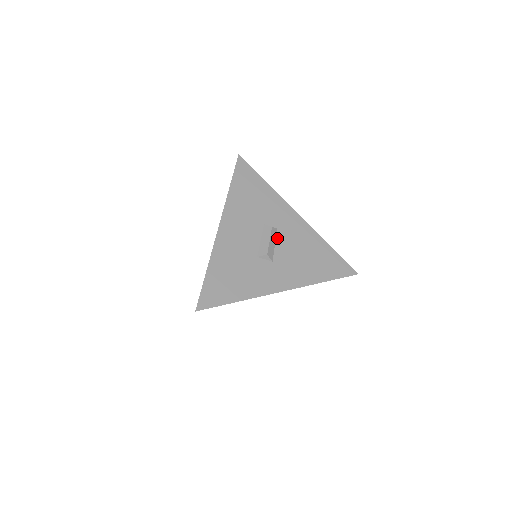
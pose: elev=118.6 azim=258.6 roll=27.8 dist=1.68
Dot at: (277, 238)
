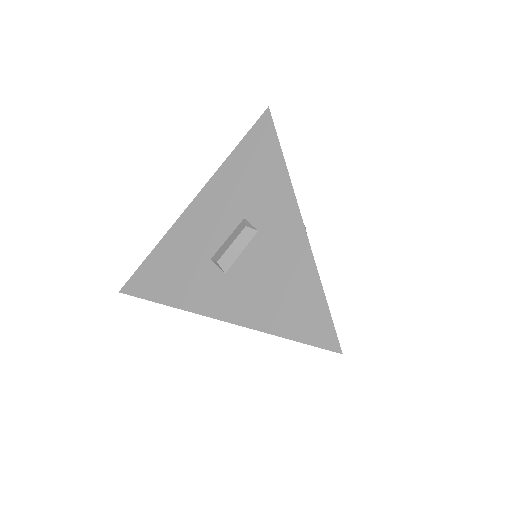
Dot at: (250, 244)
